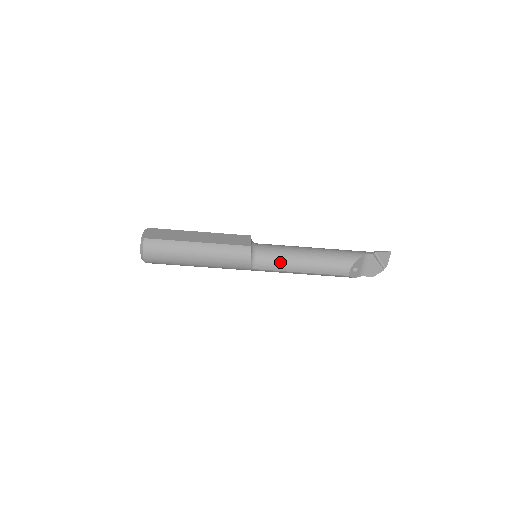
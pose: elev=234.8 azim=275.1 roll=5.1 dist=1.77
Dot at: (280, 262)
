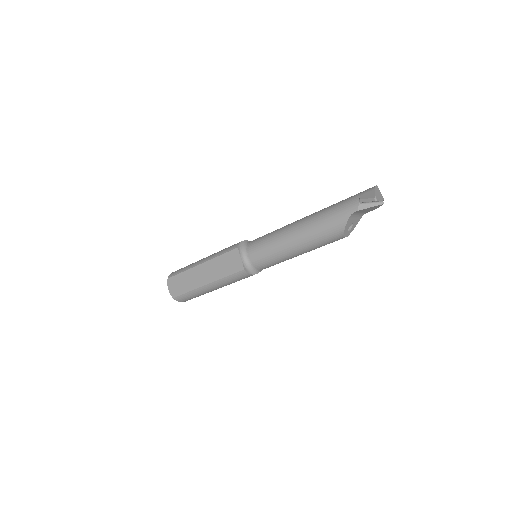
Dot at: (277, 262)
